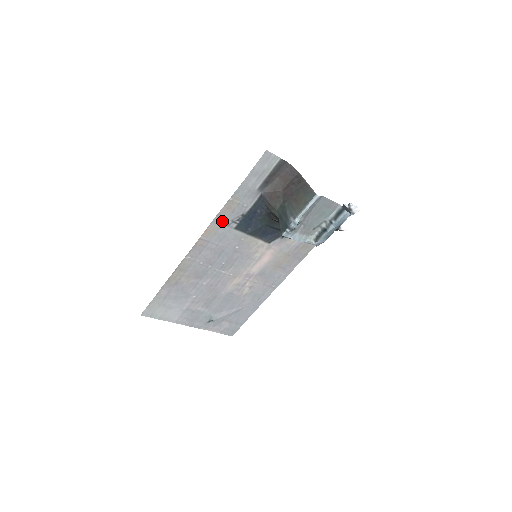
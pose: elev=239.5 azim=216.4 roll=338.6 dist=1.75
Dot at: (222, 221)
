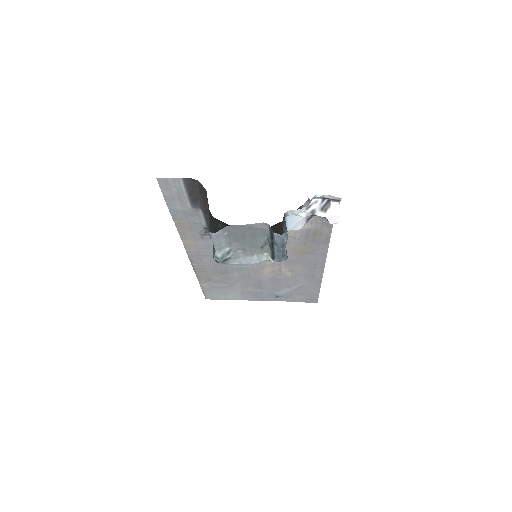
Dot at: (191, 237)
